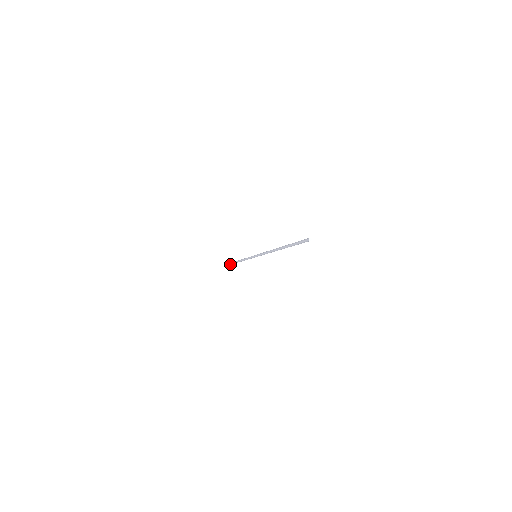
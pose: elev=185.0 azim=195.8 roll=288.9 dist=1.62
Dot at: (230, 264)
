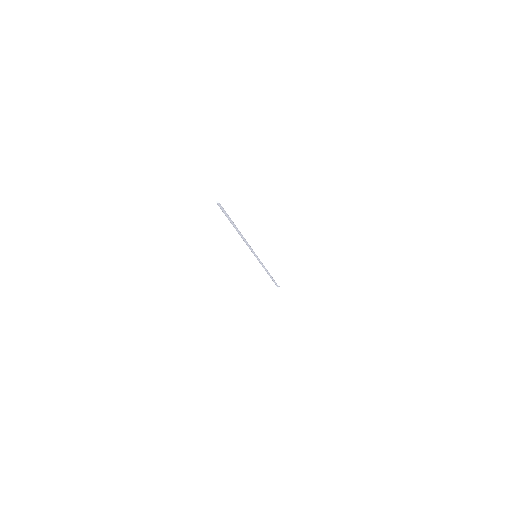
Dot at: (275, 283)
